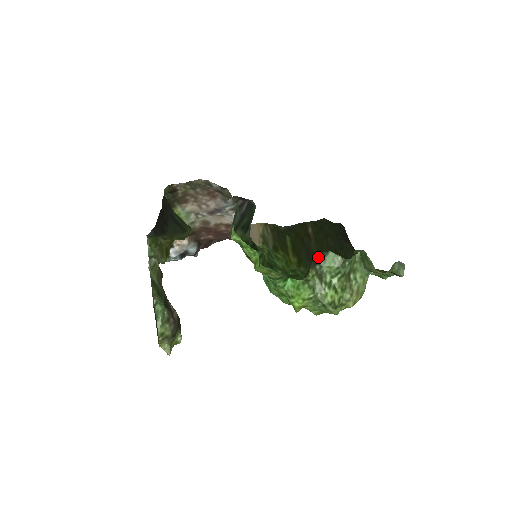
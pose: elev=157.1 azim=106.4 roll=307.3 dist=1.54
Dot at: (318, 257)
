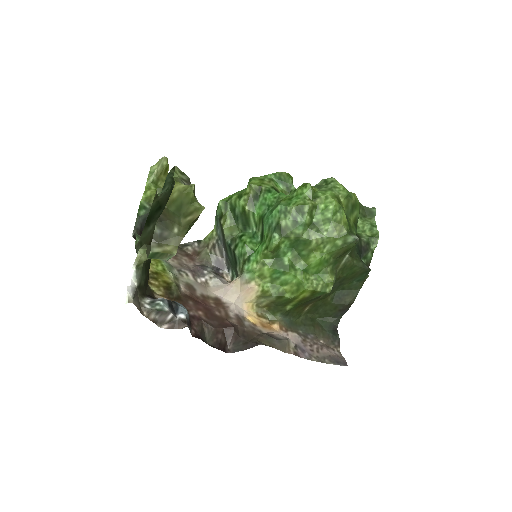
Dot at: occluded
